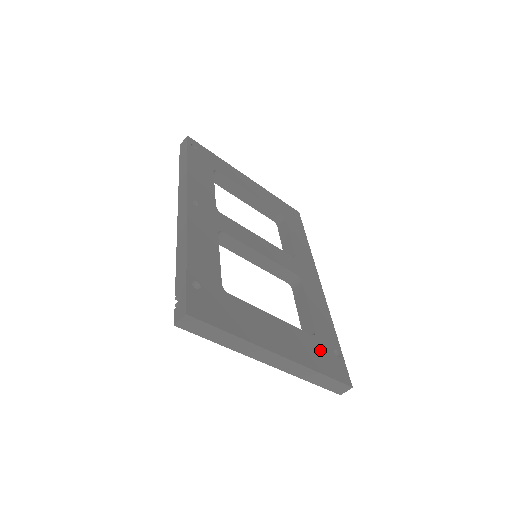
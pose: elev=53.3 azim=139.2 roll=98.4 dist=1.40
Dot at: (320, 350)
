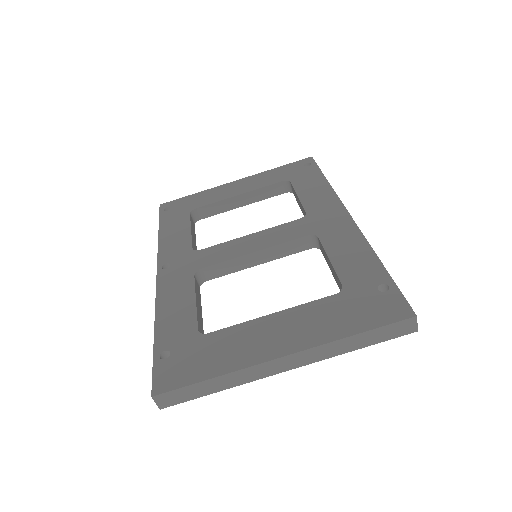
Dot at: (351, 304)
